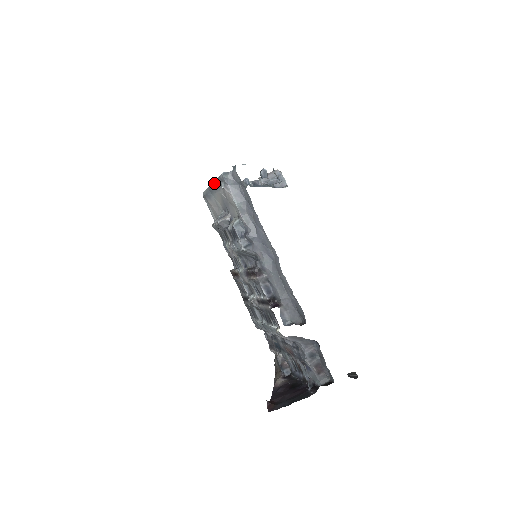
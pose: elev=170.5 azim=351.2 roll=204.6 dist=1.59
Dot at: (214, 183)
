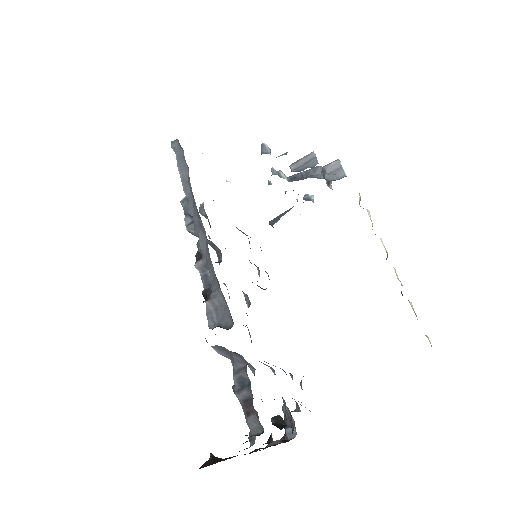
Dot at: occluded
